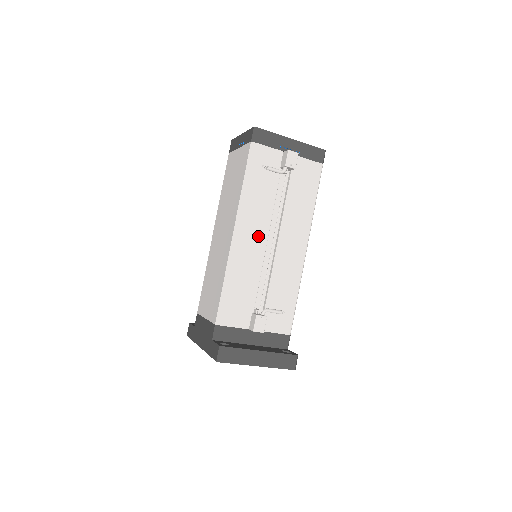
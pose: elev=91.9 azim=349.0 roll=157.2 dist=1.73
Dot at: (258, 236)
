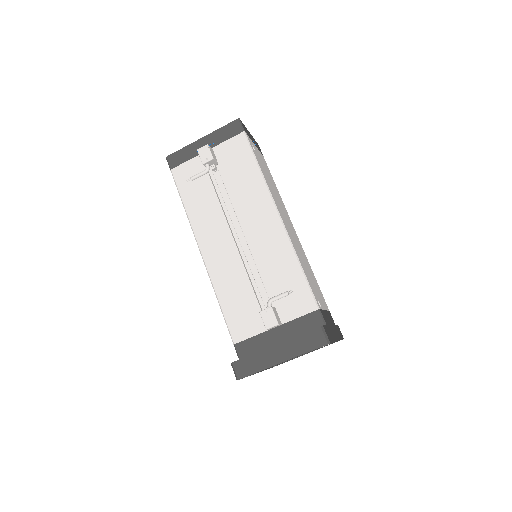
Dot at: (223, 239)
